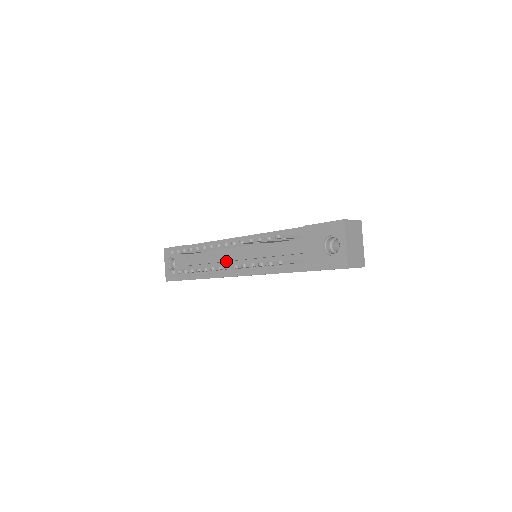
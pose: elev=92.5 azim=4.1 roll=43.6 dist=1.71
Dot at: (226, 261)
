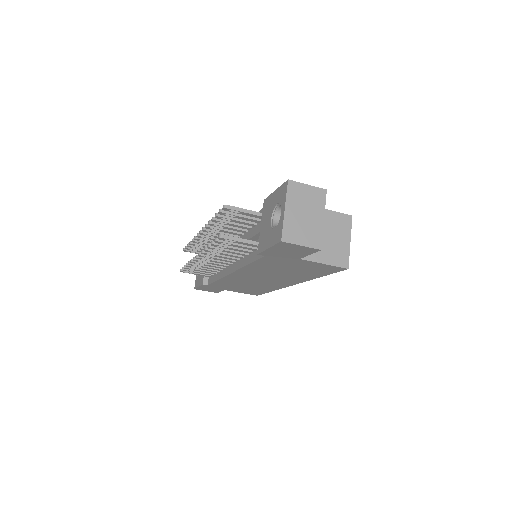
Dot at: occluded
